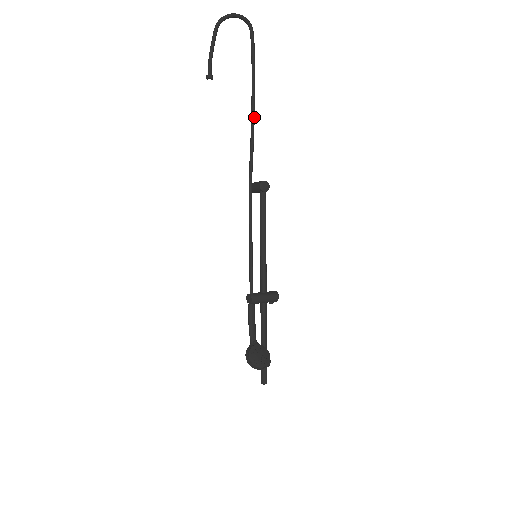
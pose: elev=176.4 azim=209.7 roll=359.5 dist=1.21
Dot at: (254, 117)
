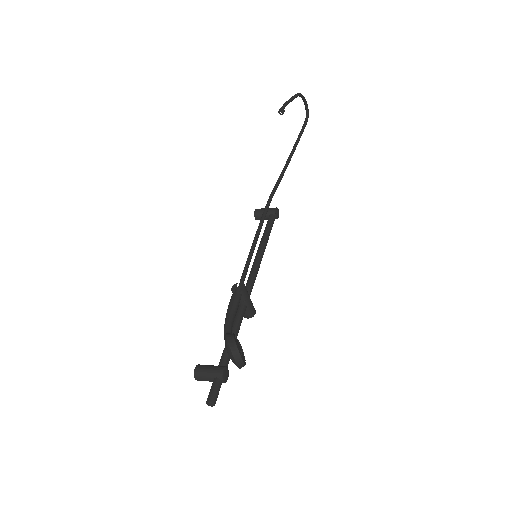
Dot at: occluded
